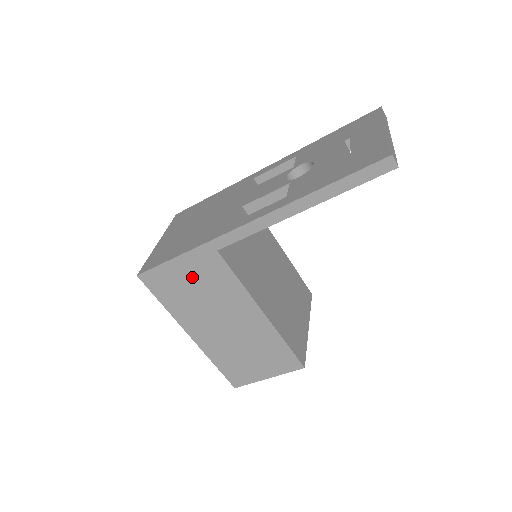
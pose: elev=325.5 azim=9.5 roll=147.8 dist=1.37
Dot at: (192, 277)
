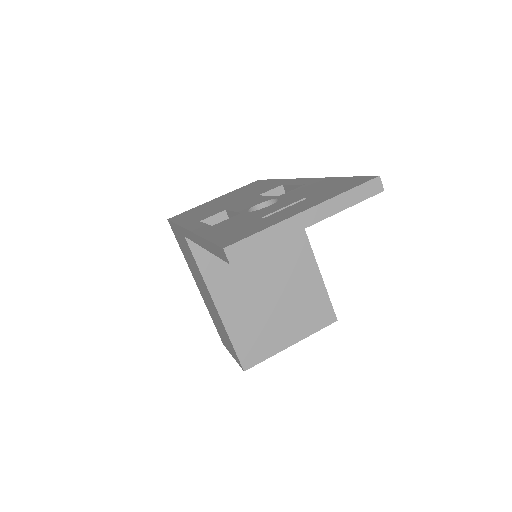
Dot at: (183, 244)
